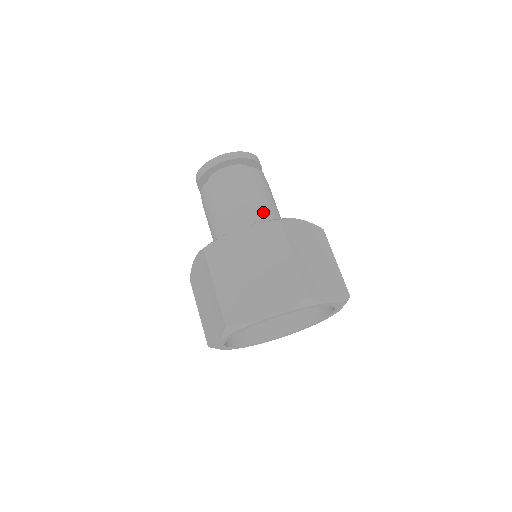
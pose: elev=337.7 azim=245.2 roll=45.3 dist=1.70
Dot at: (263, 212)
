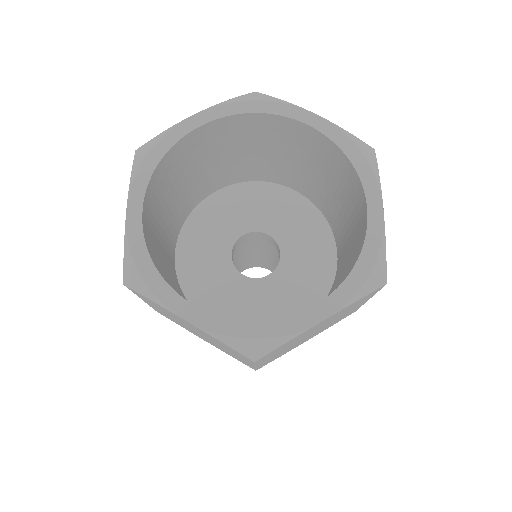
Dot at: occluded
